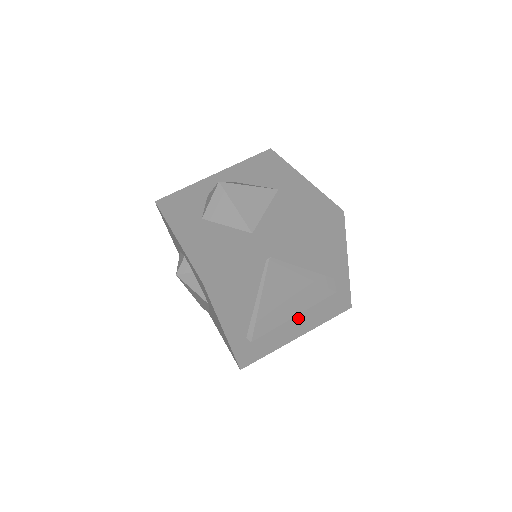
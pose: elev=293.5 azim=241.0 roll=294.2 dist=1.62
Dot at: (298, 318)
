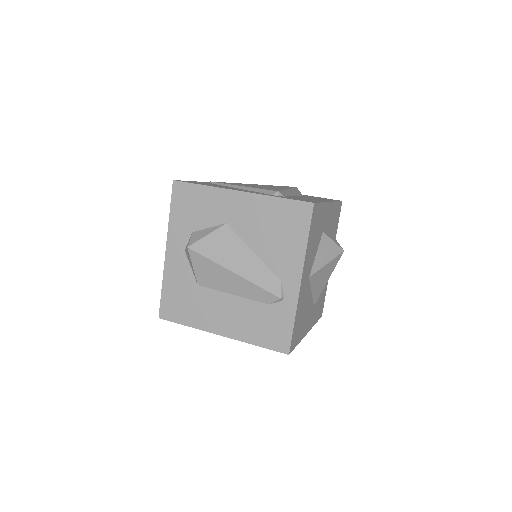
Dot at: occluded
